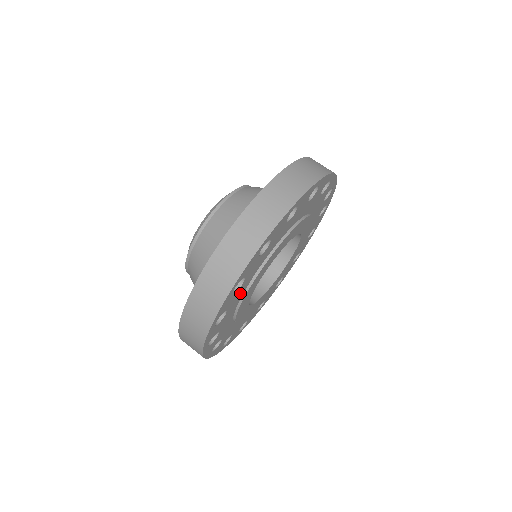
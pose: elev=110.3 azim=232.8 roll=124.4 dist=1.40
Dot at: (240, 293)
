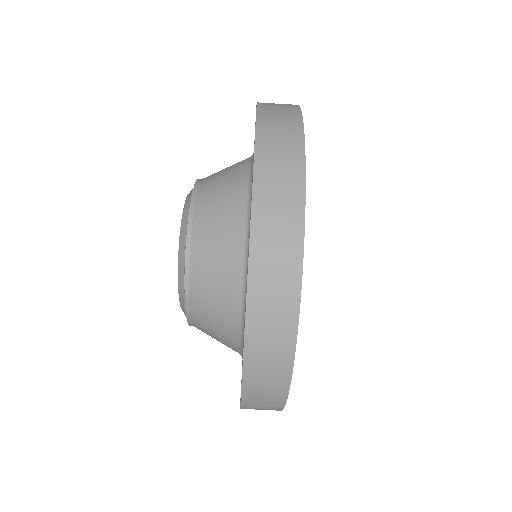
Dot at: occluded
